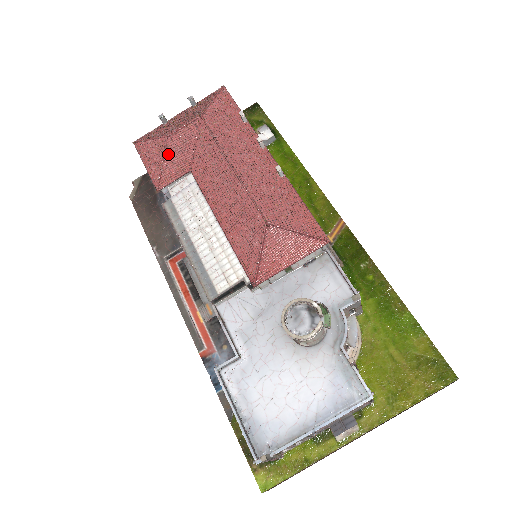
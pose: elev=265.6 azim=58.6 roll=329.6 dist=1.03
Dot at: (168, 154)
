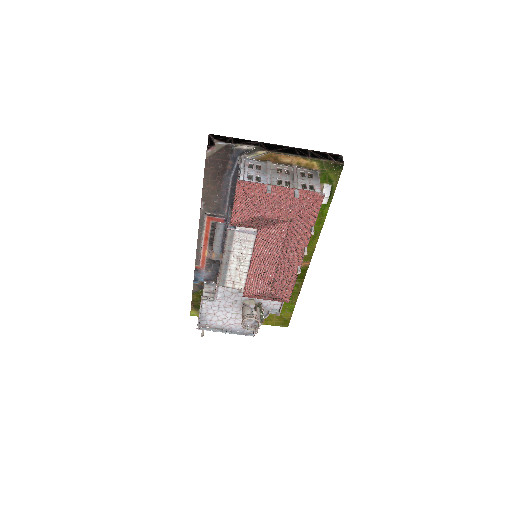
Dot at: (253, 220)
